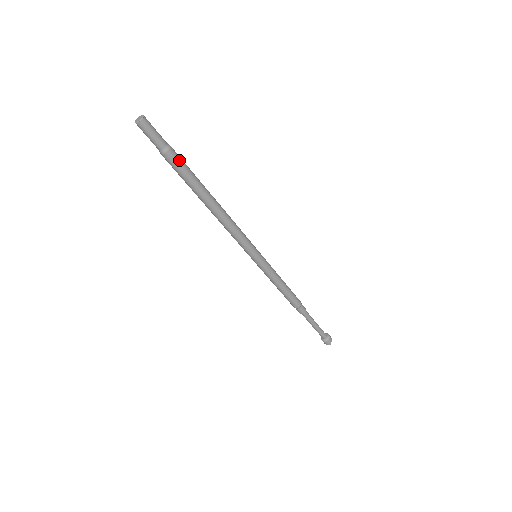
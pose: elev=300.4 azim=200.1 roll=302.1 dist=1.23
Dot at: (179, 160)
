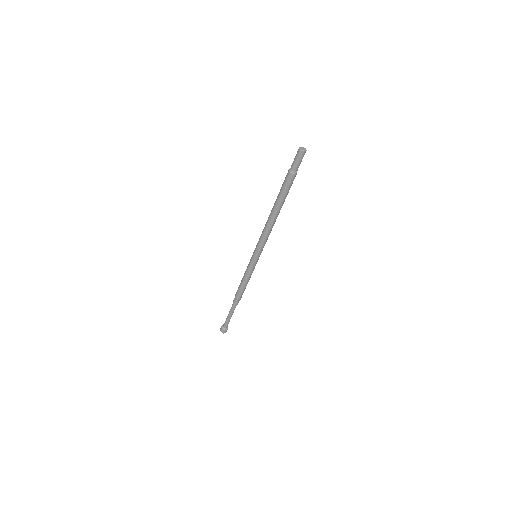
Dot at: (292, 182)
